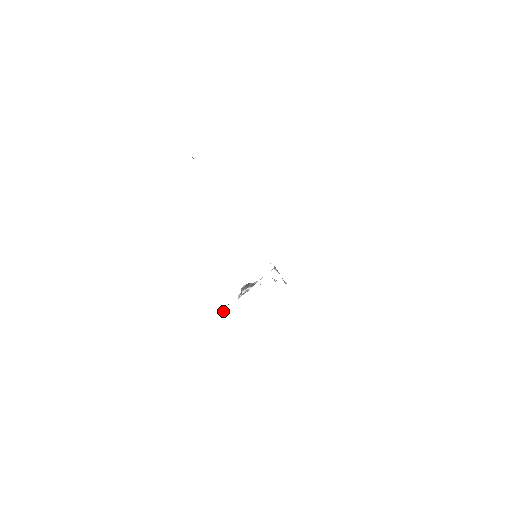
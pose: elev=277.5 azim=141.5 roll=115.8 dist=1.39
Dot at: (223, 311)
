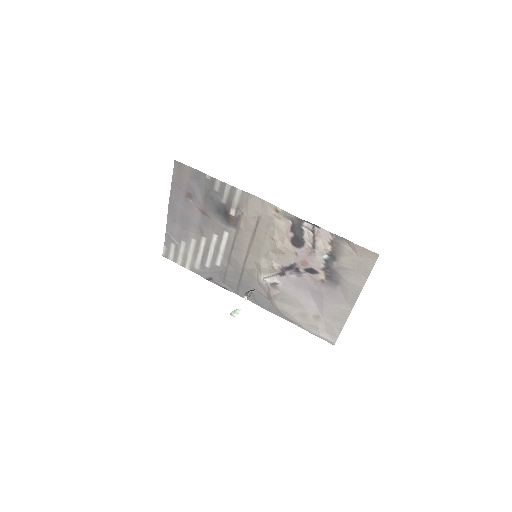
Dot at: (234, 315)
